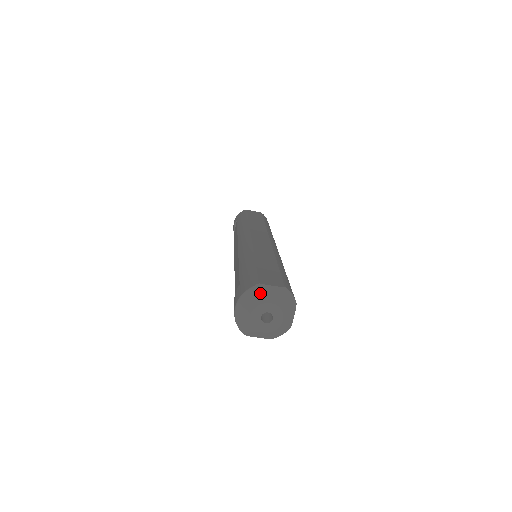
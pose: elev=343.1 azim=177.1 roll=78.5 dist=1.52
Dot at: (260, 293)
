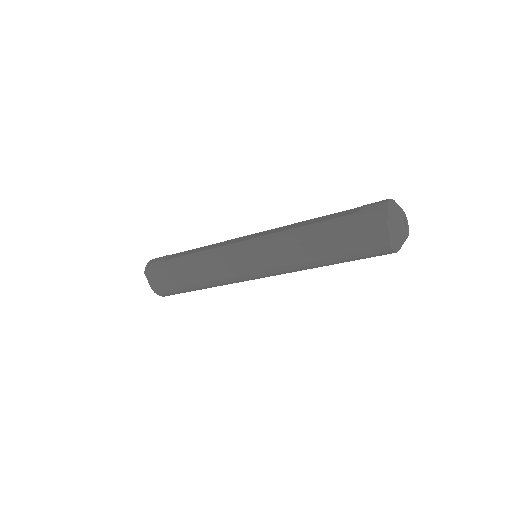
Dot at: occluded
